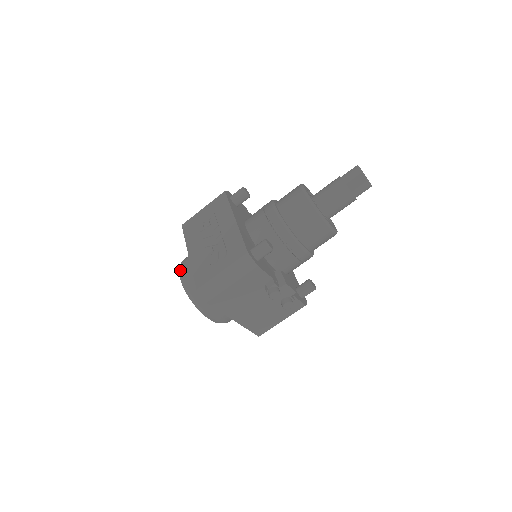
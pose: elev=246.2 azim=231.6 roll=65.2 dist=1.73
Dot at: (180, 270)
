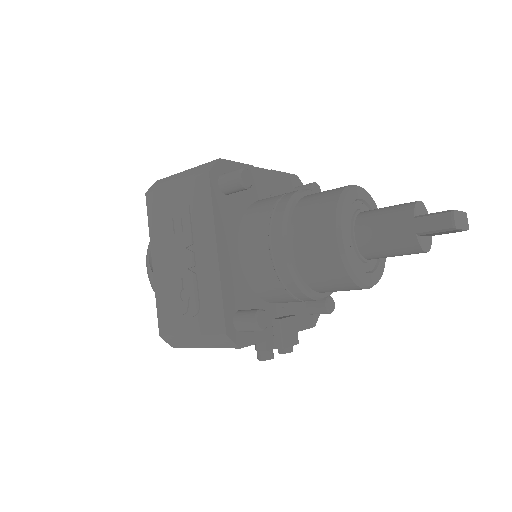
Dot at: (146, 260)
